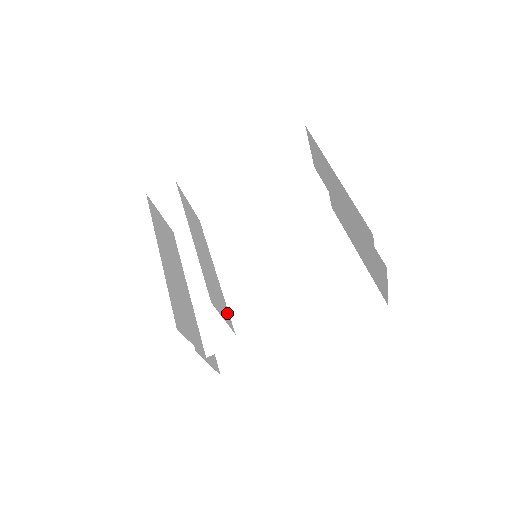
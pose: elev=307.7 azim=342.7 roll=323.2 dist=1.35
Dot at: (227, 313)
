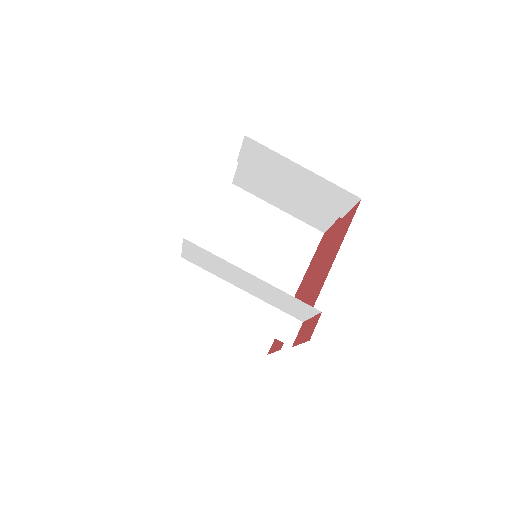
Dot at: (282, 309)
